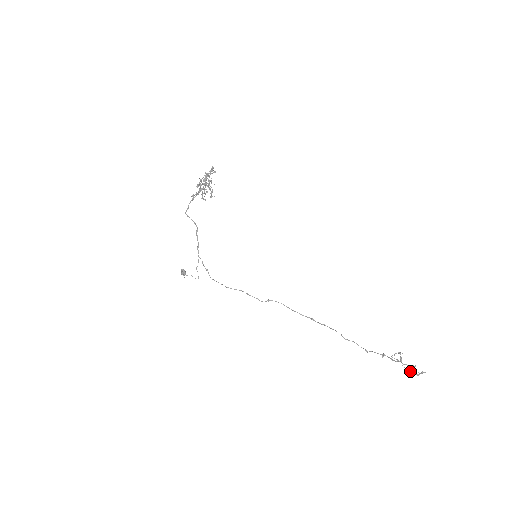
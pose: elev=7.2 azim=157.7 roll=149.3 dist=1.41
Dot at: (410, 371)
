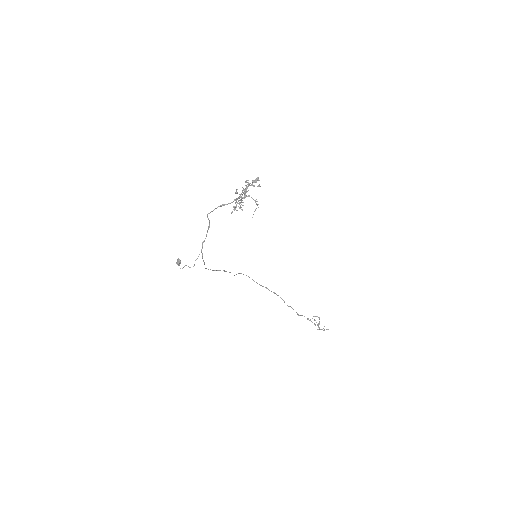
Dot at: (319, 327)
